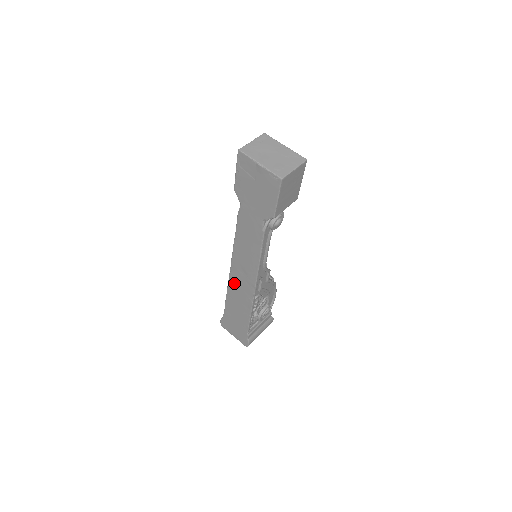
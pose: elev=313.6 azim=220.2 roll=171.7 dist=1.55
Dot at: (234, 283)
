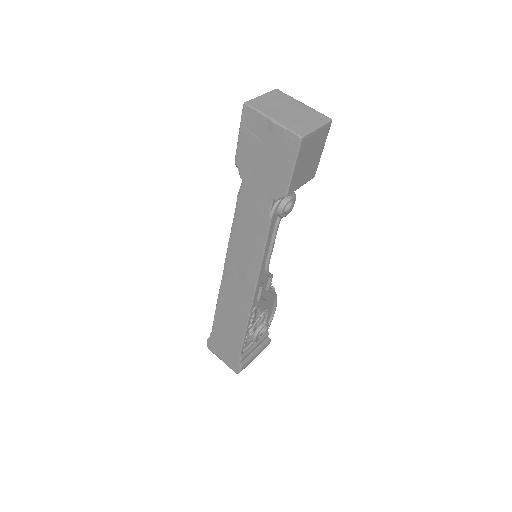
Dot at: (227, 291)
